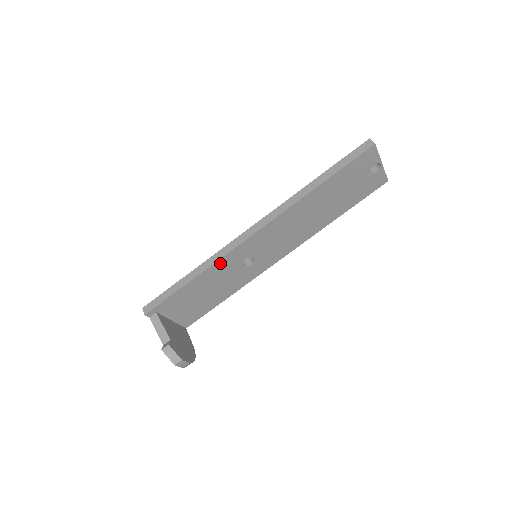
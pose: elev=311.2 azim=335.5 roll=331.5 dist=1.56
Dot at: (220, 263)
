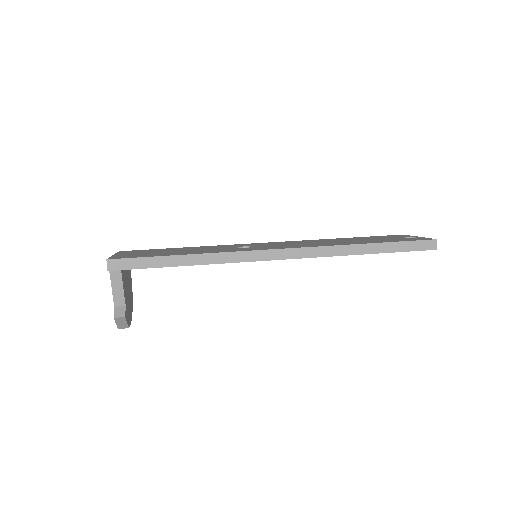
Dot at: (224, 262)
